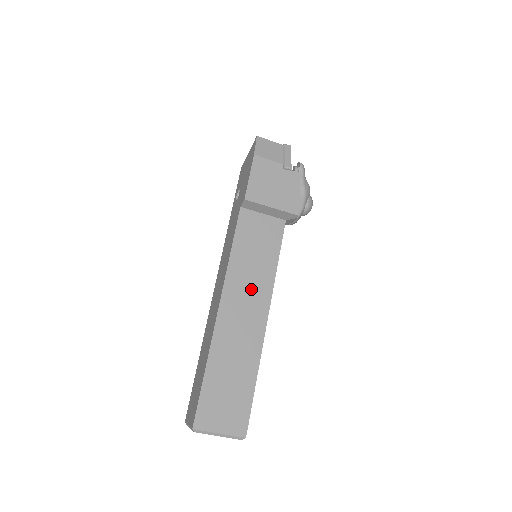
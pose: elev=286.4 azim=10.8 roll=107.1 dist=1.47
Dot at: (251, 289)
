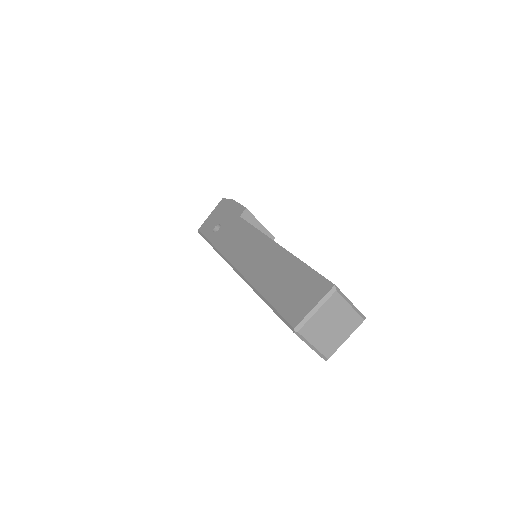
Dot at: occluded
